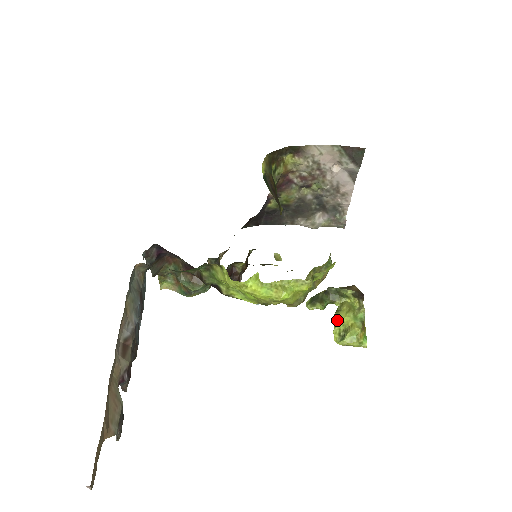
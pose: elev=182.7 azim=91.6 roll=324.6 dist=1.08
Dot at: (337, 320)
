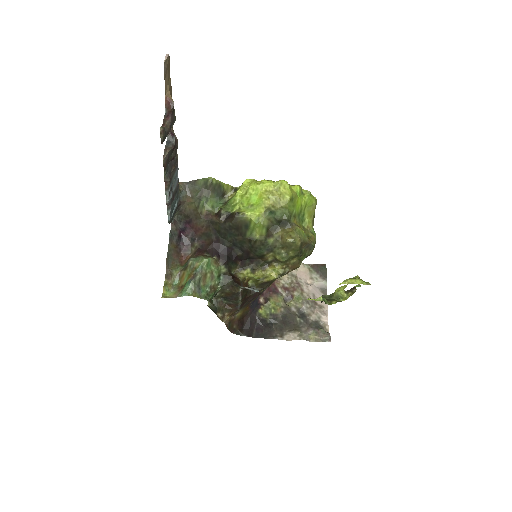
Dot at: (336, 290)
